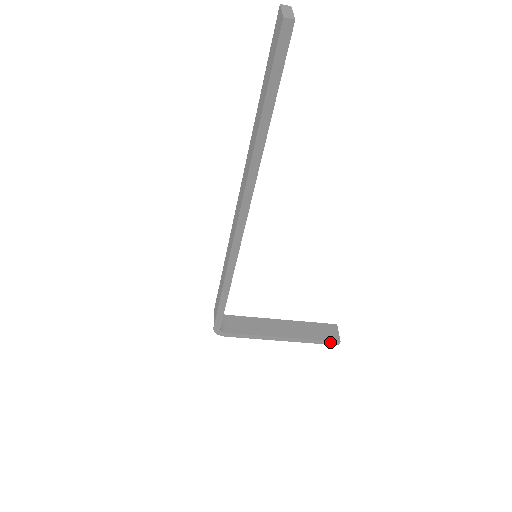
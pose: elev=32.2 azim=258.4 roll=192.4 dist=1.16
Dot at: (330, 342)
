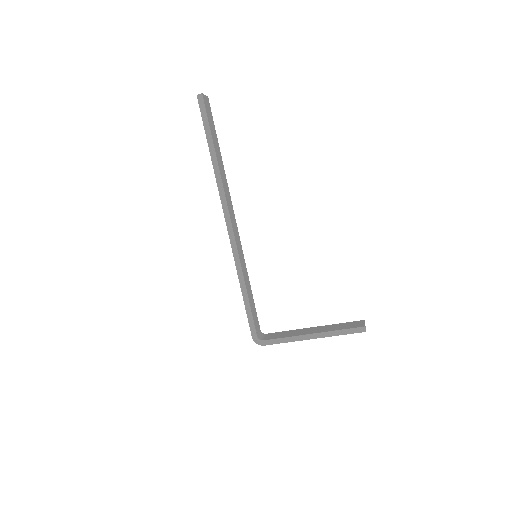
Dot at: (356, 329)
